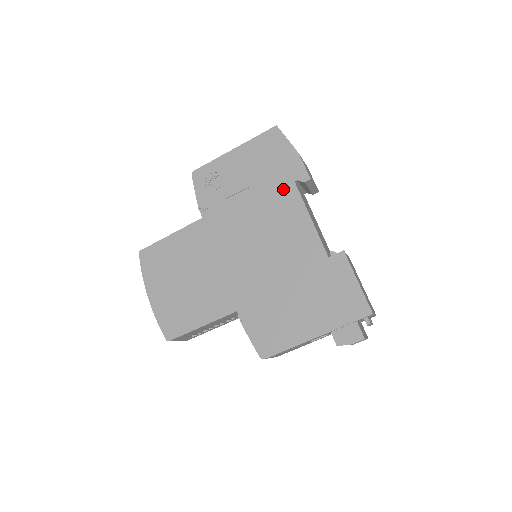
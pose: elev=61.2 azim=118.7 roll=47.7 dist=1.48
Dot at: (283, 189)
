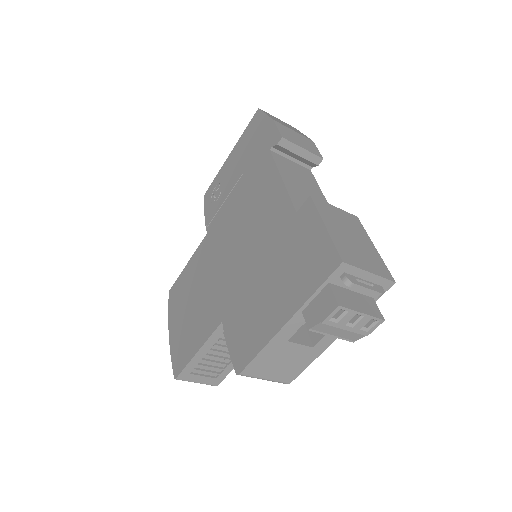
Dot at: (261, 164)
